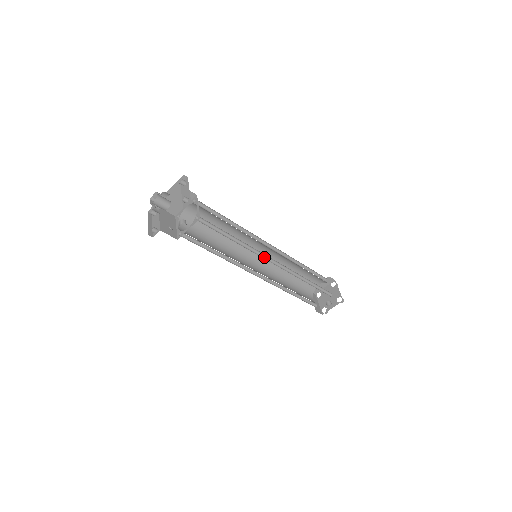
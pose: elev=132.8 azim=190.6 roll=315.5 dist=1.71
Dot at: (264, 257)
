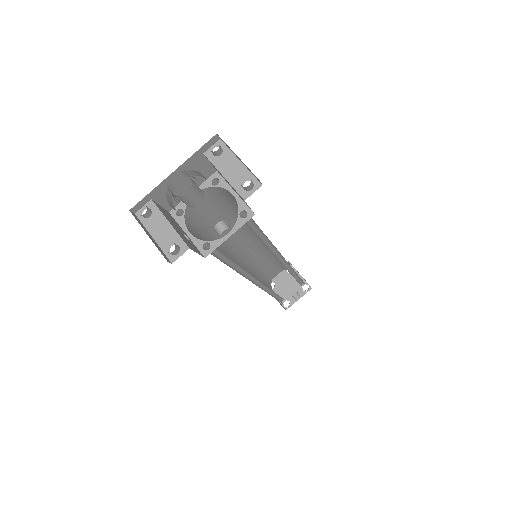
Dot at: (276, 257)
